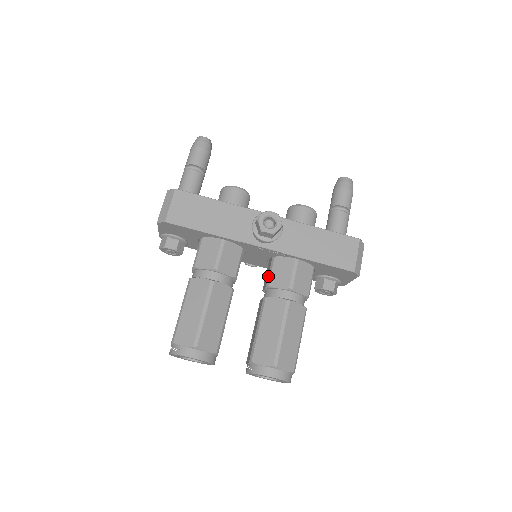
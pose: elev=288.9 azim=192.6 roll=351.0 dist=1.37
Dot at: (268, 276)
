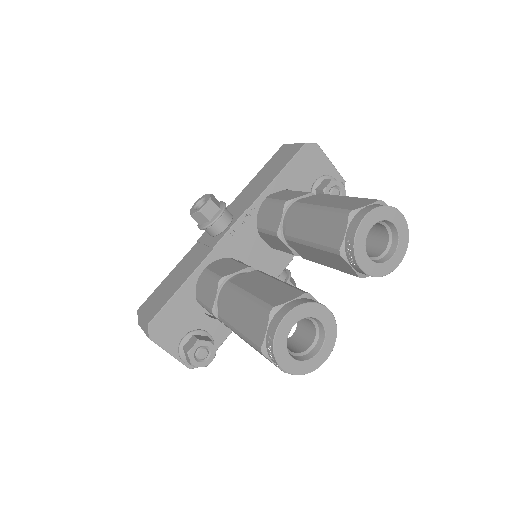
Dot at: (270, 235)
